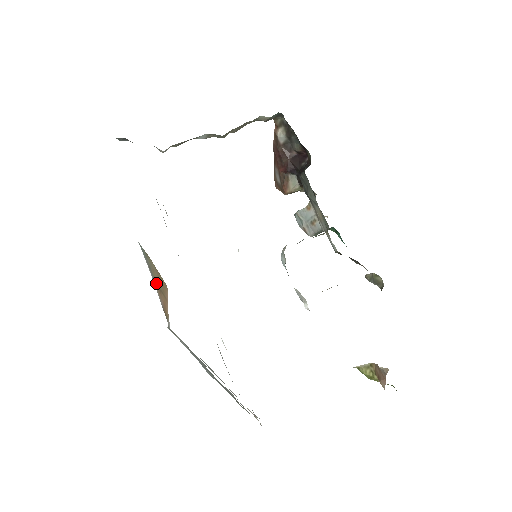
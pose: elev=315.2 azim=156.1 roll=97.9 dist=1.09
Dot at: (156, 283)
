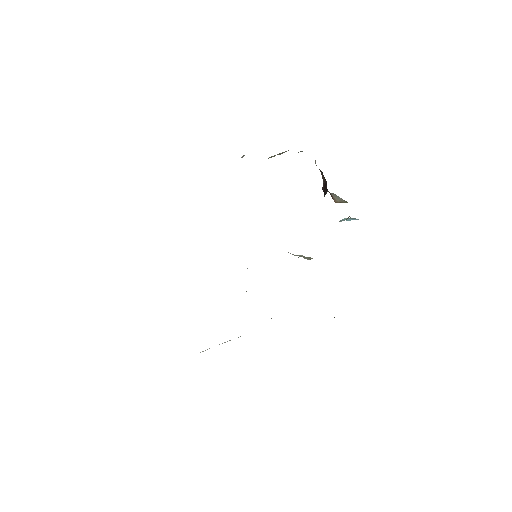
Dot at: occluded
